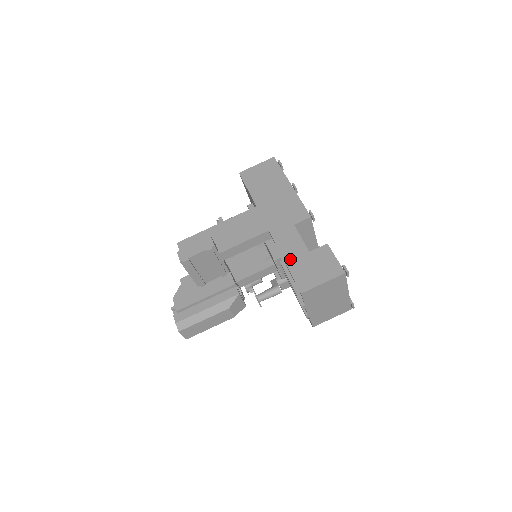
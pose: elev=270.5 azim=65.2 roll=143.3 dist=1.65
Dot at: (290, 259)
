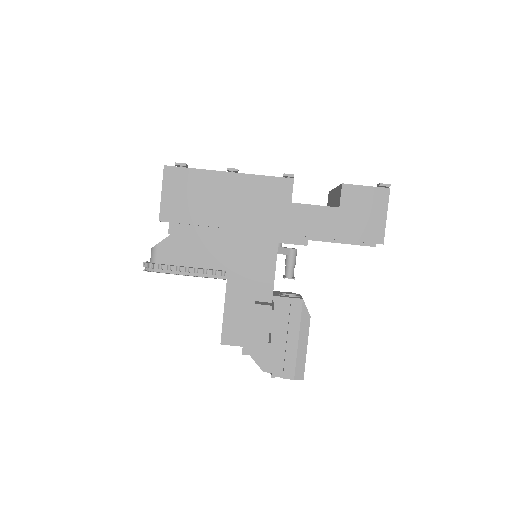
Dot at: (335, 232)
